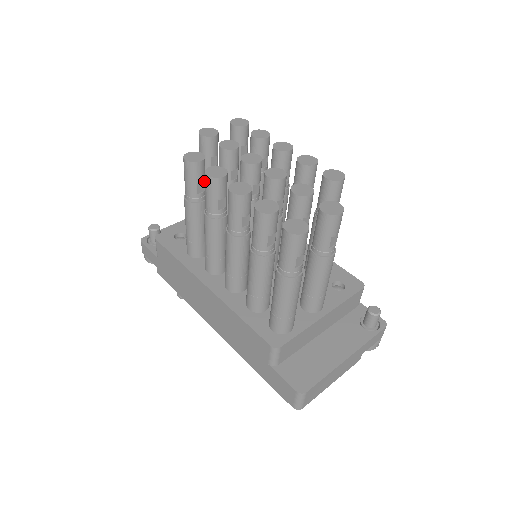
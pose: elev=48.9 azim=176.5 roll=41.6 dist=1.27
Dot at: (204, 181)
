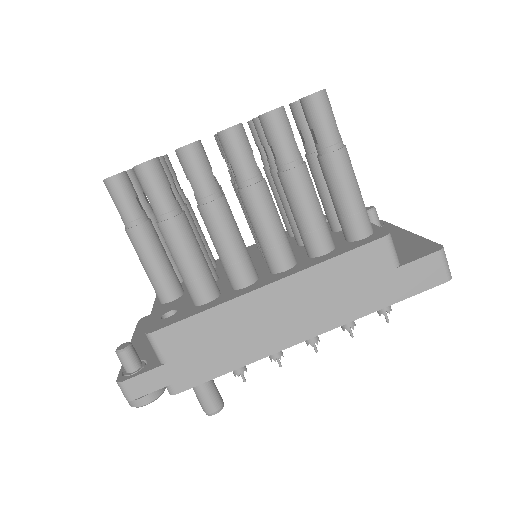
Dot at: (170, 187)
